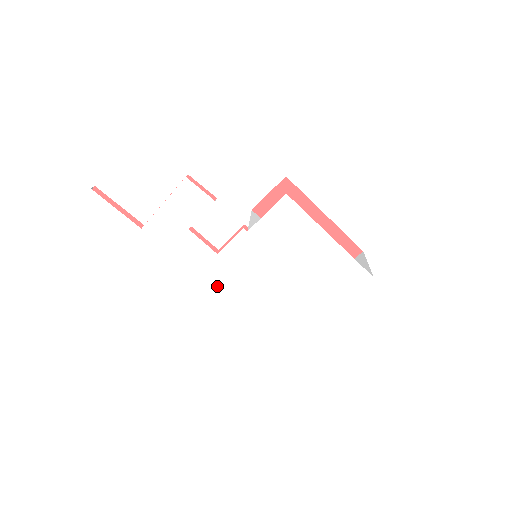
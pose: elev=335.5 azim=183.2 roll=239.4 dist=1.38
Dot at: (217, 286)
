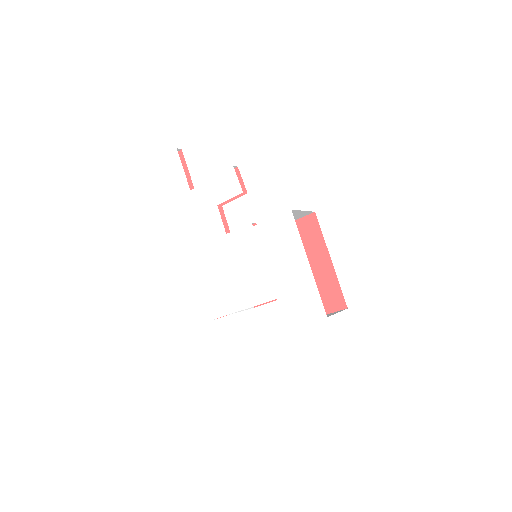
Dot at: (215, 260)
